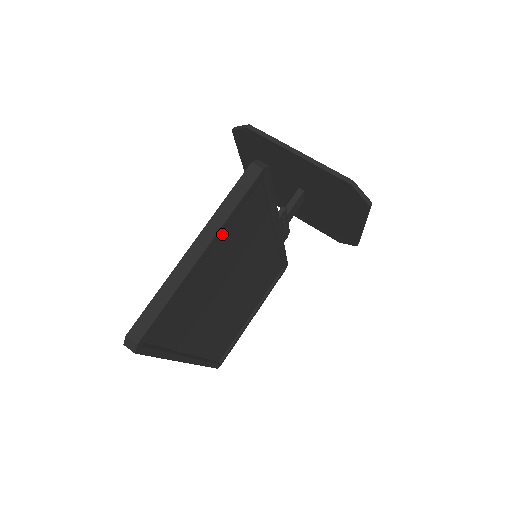
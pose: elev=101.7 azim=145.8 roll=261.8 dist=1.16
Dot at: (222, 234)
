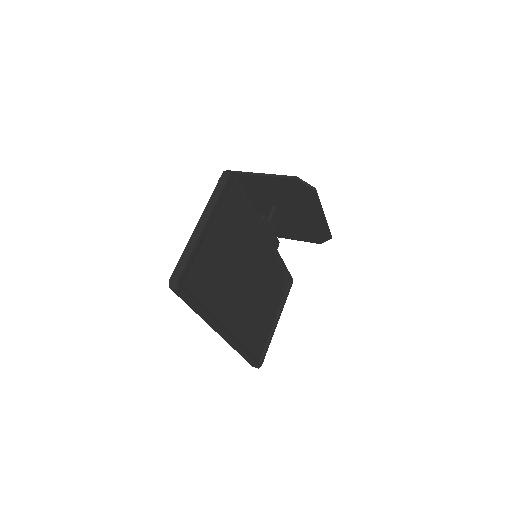
Dot at: (217, 217)
